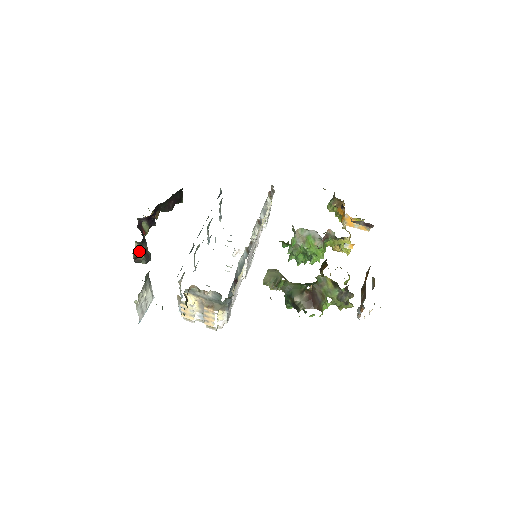
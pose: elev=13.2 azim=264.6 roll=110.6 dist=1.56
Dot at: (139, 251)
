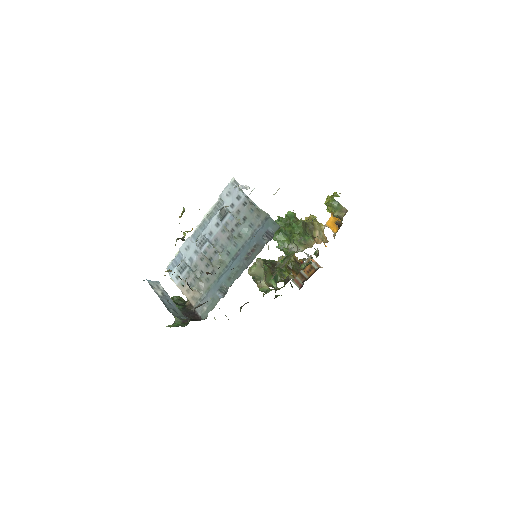
Dot at: occluded
